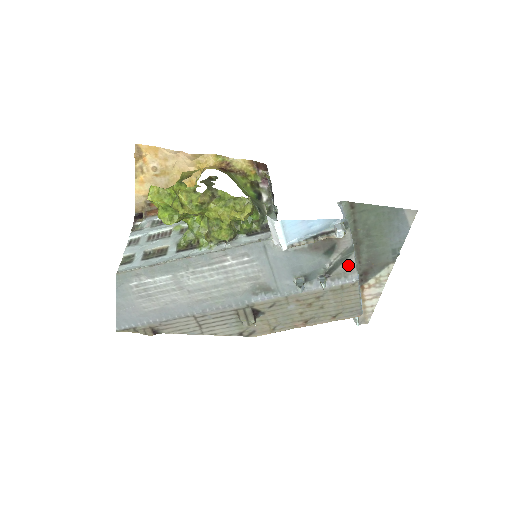
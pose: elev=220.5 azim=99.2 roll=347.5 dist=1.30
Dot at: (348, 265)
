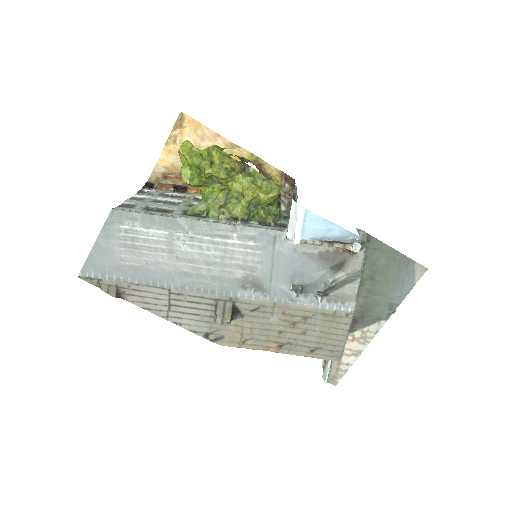
Dot at: (350, 290)
